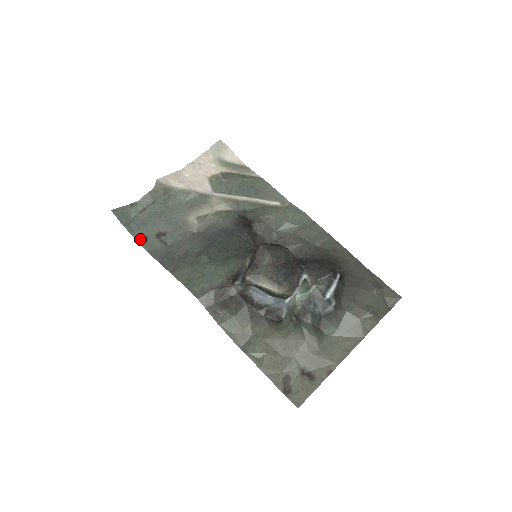
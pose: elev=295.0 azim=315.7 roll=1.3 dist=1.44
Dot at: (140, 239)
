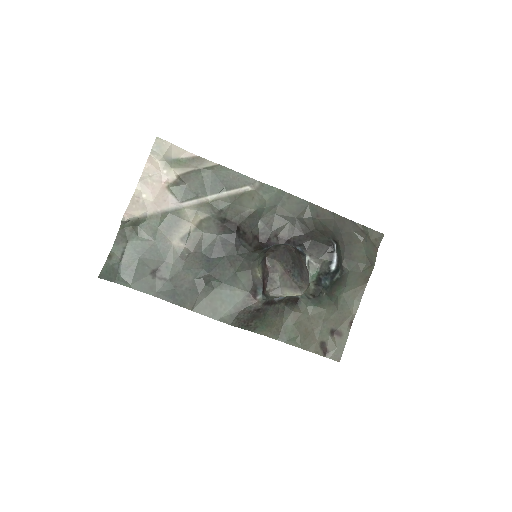
Dot at: (139, 287)
